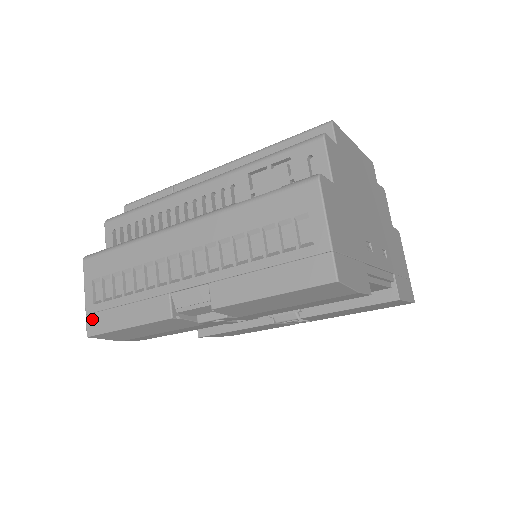
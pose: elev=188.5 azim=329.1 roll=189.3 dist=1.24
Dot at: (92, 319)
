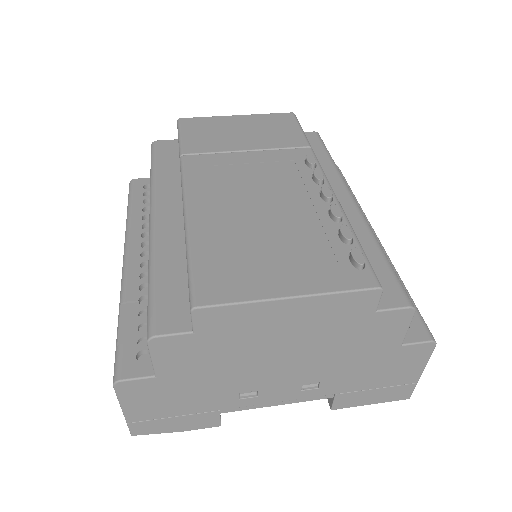
Dot at: occluded
